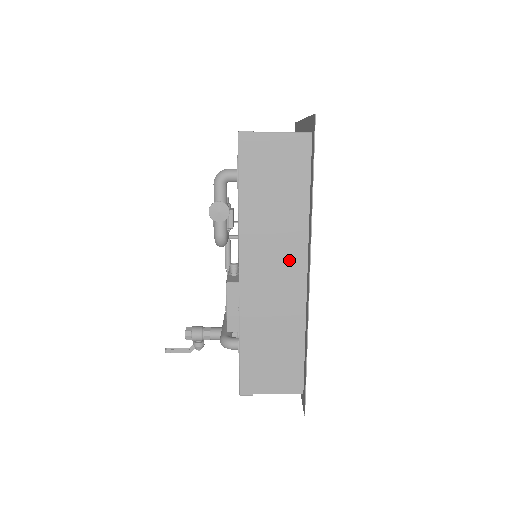
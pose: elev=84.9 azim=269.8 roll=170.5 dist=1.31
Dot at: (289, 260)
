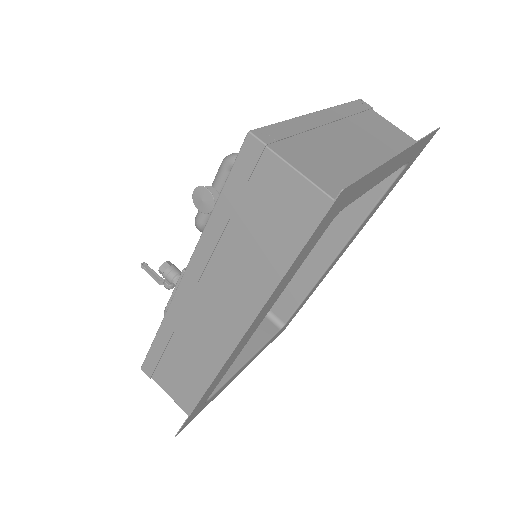
Dot at: (234, 311)
